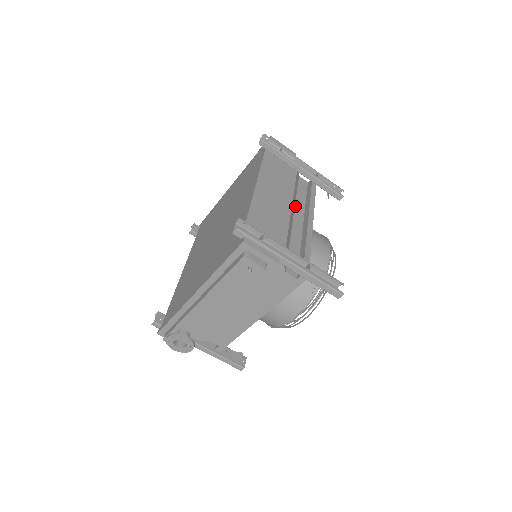
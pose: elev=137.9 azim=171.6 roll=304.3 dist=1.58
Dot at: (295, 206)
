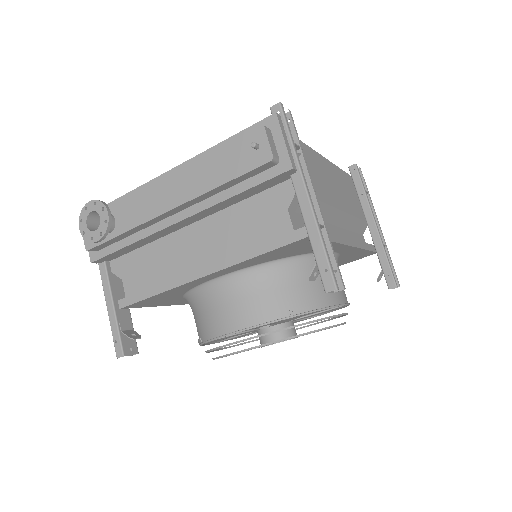
Dot at: (342, 228)
